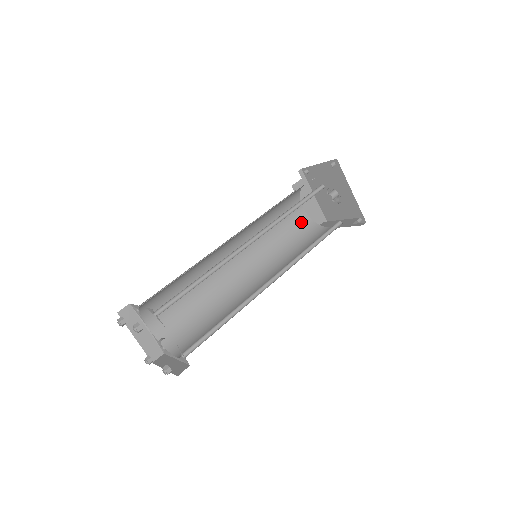
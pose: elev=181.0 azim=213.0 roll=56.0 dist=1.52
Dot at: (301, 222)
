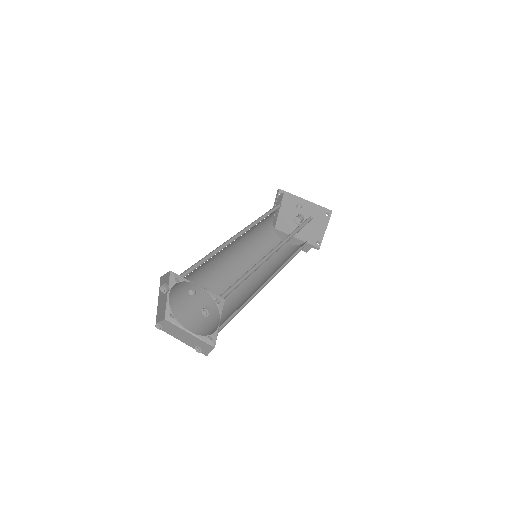
Dot at: (291, 249)
